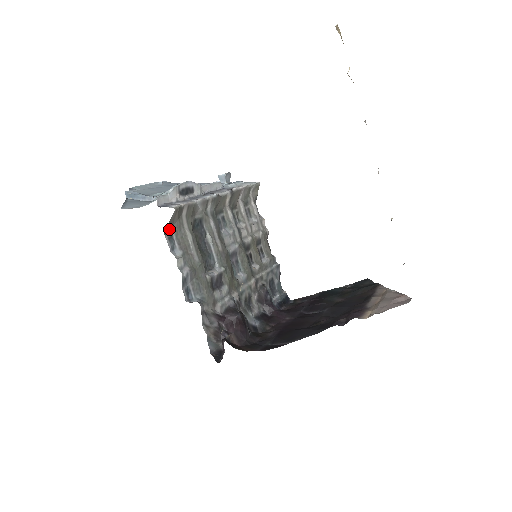
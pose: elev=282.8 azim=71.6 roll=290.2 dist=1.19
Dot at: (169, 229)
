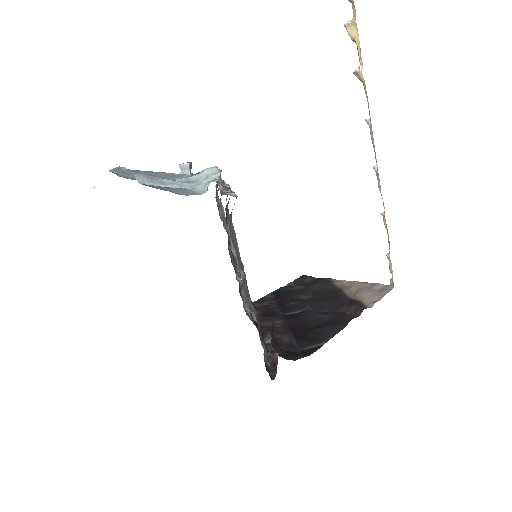
Dot at: occluded
